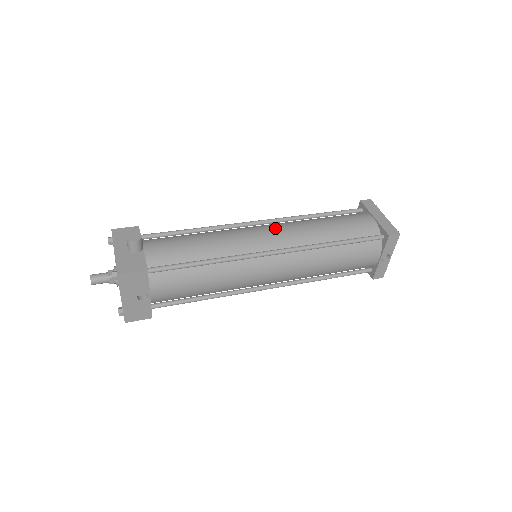
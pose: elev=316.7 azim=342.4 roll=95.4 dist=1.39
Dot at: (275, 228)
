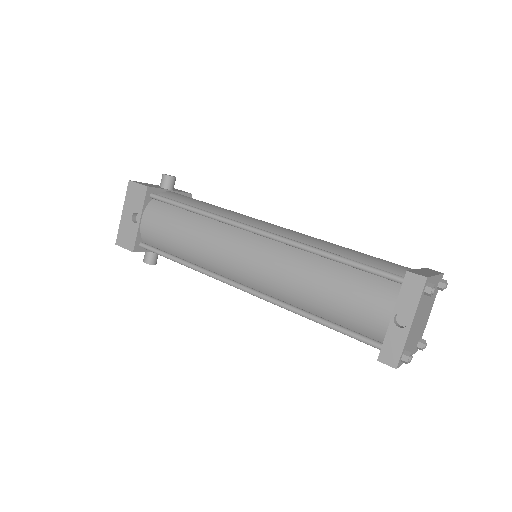
Dot at: occluded
